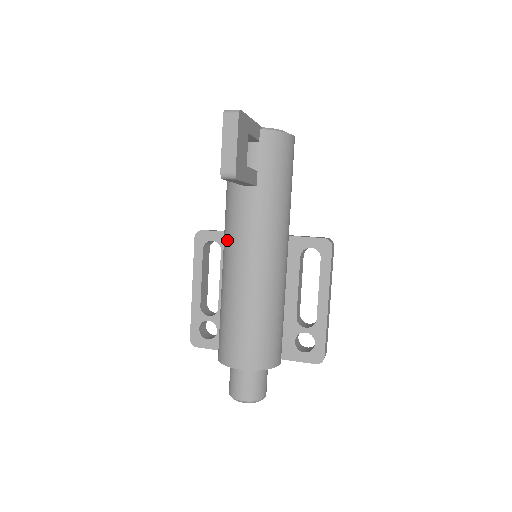
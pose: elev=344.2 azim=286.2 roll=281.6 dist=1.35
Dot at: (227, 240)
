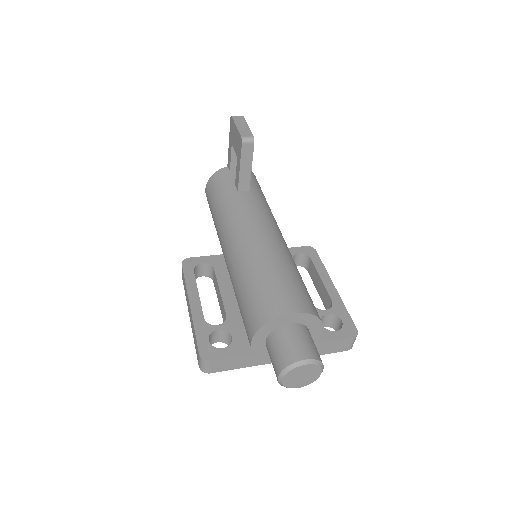
Dot at: (233, 229)
